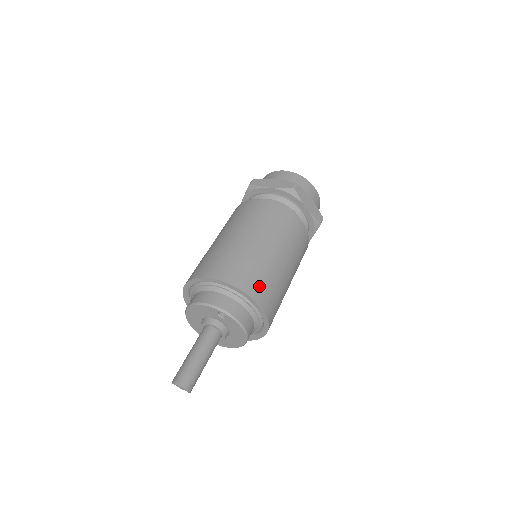
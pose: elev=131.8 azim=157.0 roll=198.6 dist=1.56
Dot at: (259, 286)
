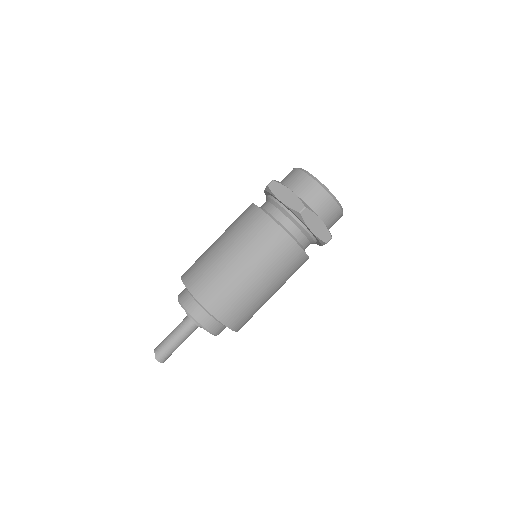
Dot at: occluded
